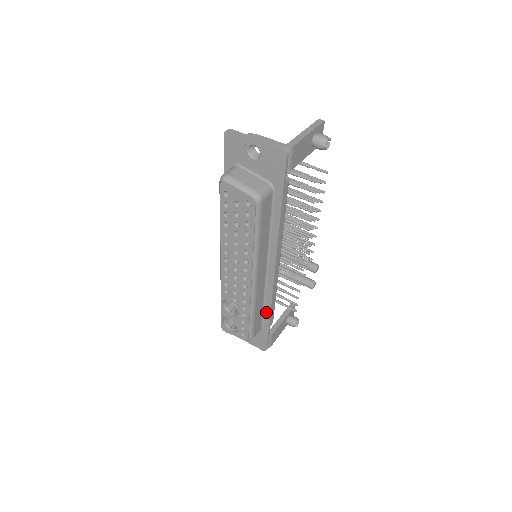
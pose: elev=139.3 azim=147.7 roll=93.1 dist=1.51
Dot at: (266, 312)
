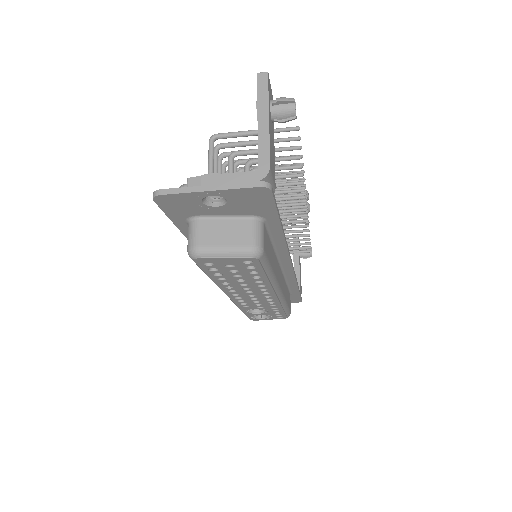
Dot at: (292, 286)
